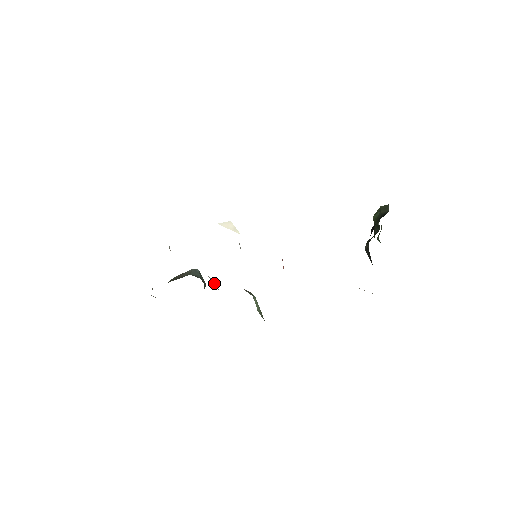
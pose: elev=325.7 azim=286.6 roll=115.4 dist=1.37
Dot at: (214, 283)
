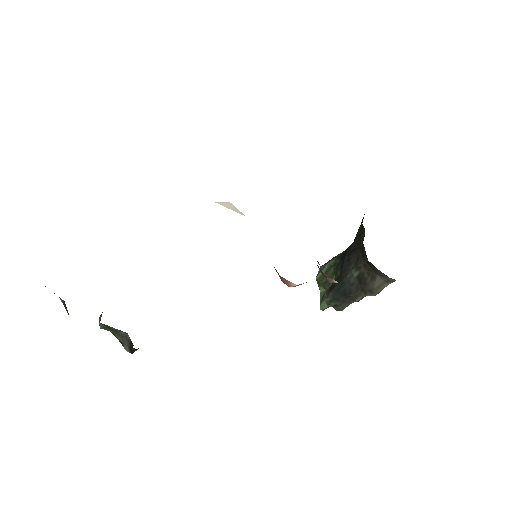
Dot at: occluded
